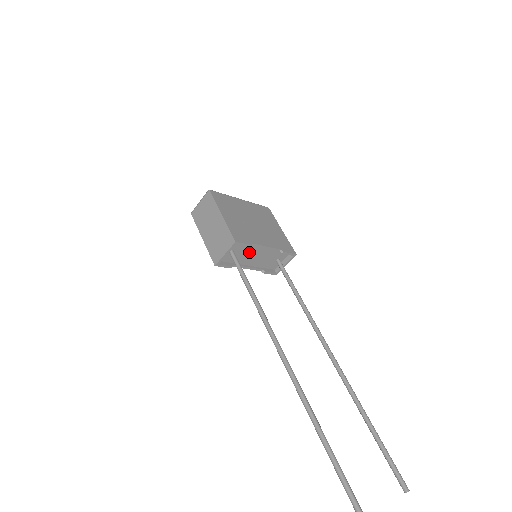
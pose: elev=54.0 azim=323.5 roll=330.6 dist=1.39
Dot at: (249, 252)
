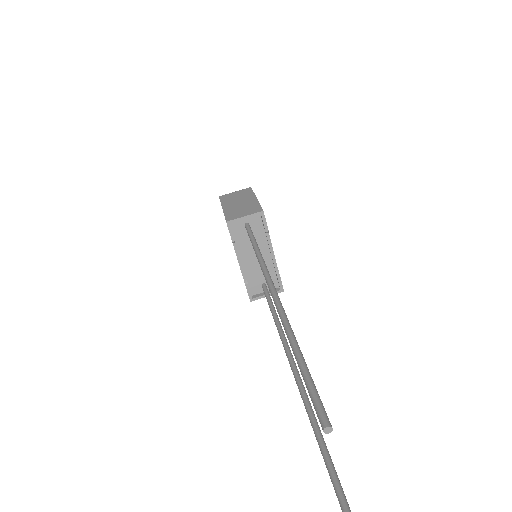
Dot at: occluded
